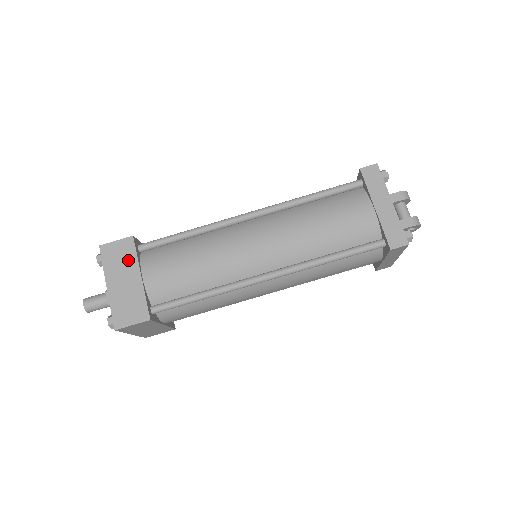
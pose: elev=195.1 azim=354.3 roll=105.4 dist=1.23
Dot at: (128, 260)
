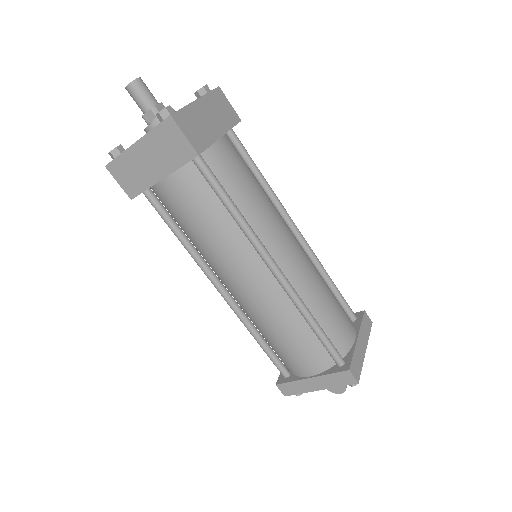
Dot at: (225, 119)
